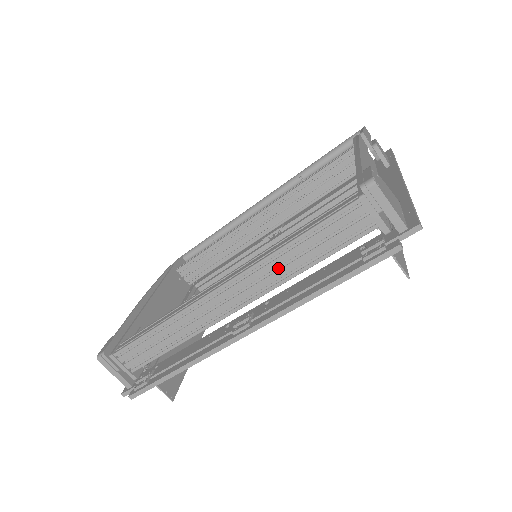
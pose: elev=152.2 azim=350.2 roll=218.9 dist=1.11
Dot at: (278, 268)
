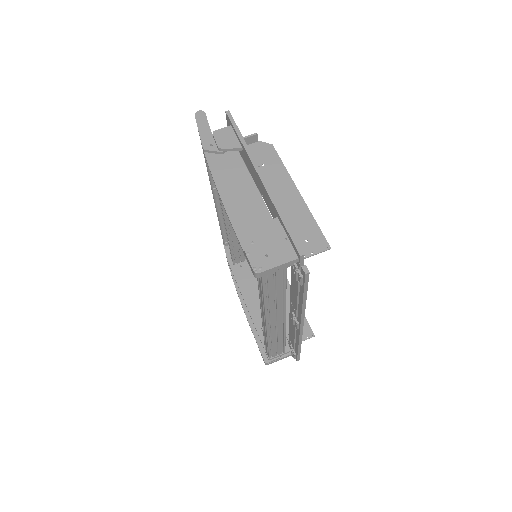
Dot at: (275, 303)
